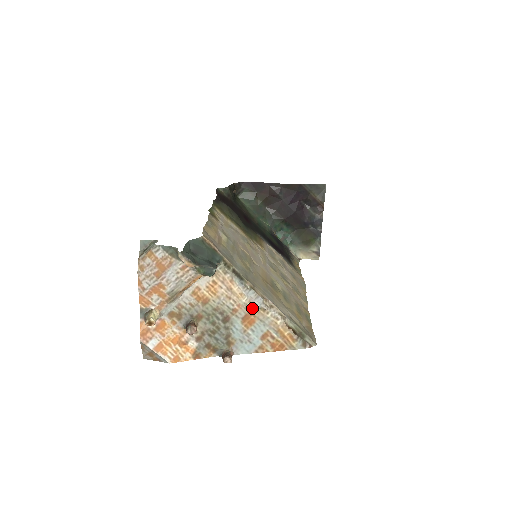
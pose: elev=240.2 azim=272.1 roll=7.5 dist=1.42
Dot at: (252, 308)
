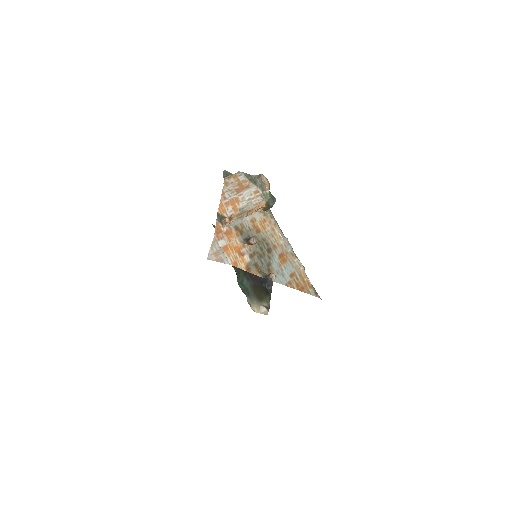
Dot at: (286, 250)
